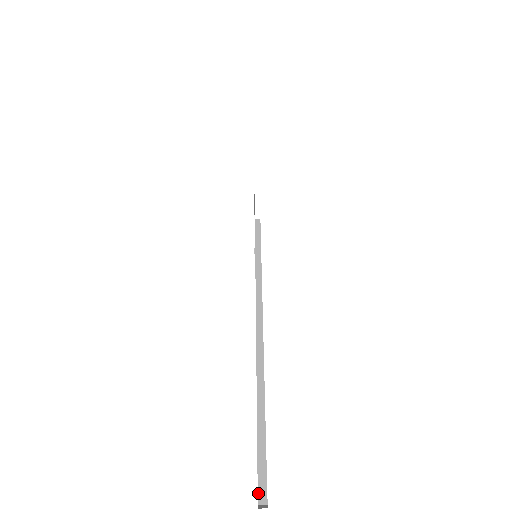
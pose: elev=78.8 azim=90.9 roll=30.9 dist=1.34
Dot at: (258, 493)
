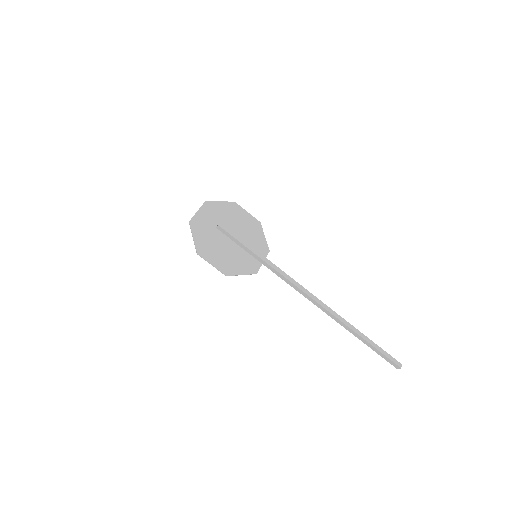
Dot at: occluded
